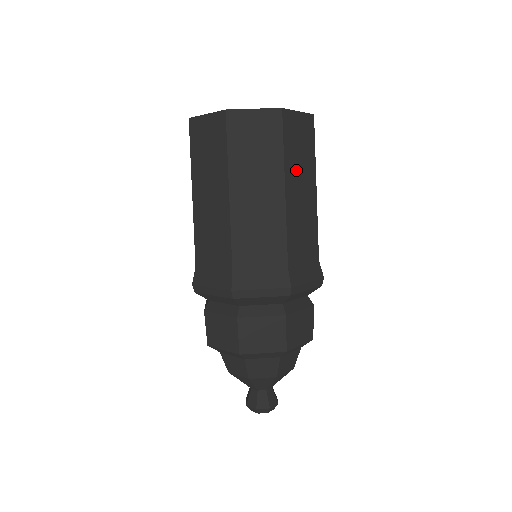
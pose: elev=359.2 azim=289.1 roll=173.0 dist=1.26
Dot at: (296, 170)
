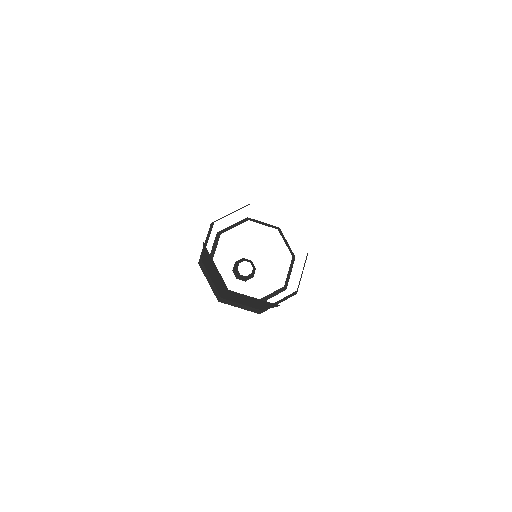
Dot at: occluded
